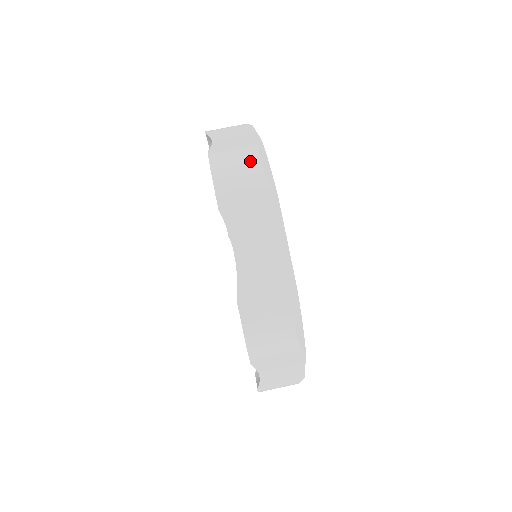
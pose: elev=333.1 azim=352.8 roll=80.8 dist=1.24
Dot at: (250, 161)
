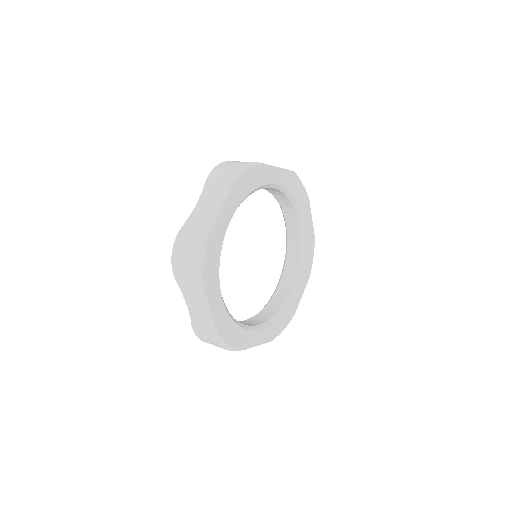
Dot at: (190, 258)
